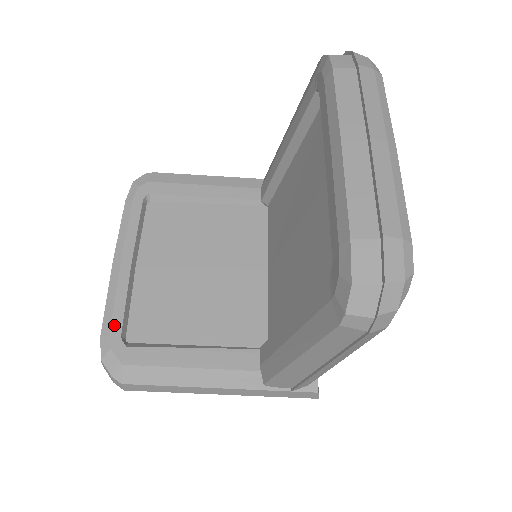
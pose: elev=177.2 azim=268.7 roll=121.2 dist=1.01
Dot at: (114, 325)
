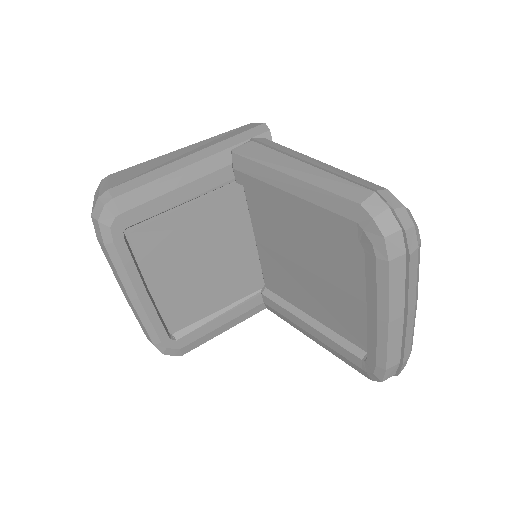
Dot at: (161, 336)
